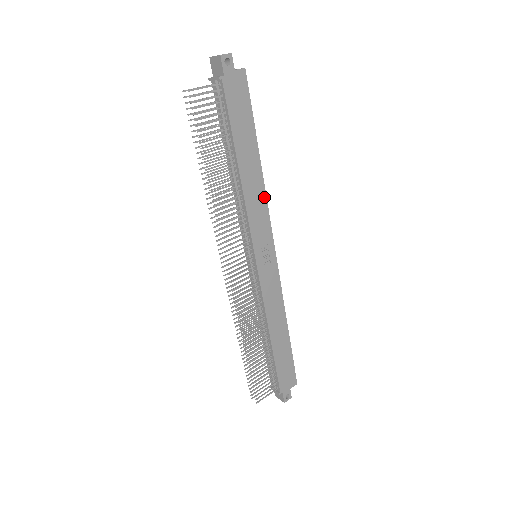
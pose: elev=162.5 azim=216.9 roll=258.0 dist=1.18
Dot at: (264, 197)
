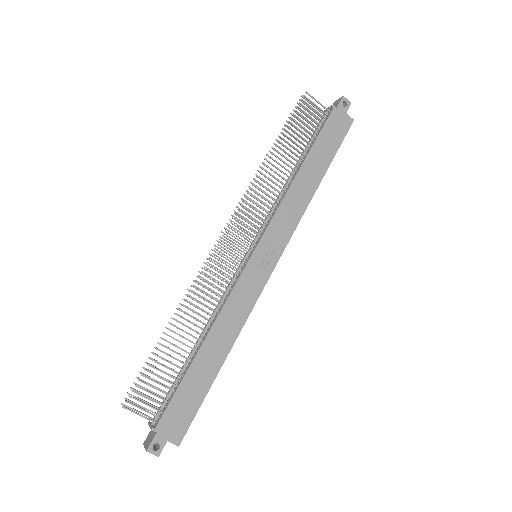
Dot at: (302, 212)
